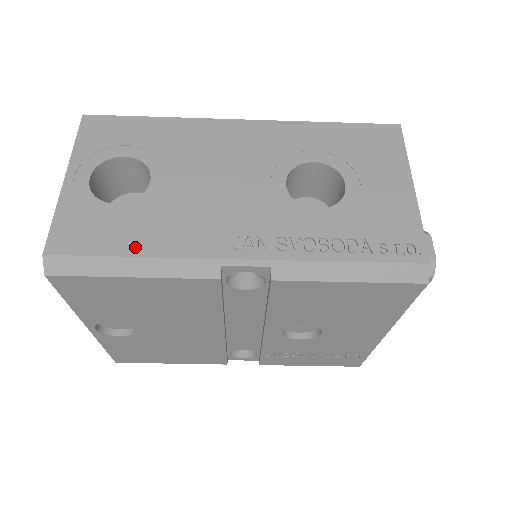
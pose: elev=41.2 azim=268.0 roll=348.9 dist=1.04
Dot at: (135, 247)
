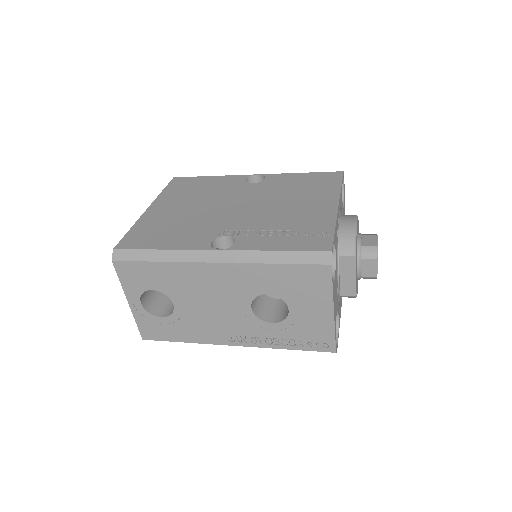
Dot at: (182, 338)
